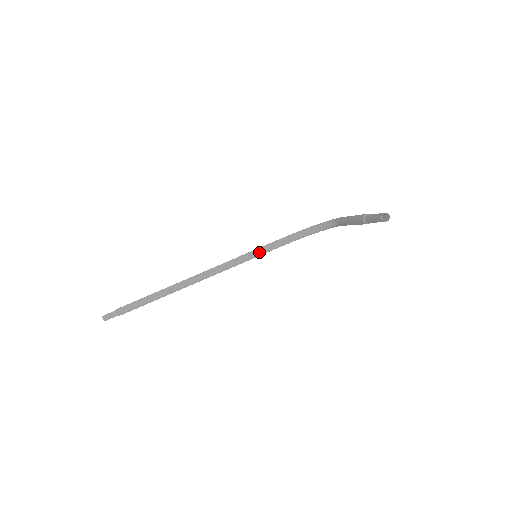
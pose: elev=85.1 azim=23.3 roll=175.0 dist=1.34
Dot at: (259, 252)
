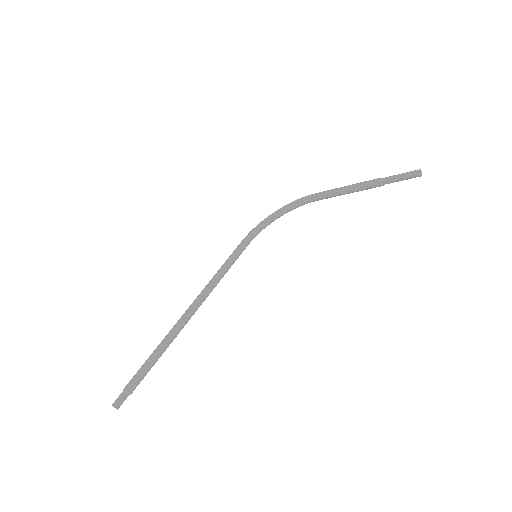
Dot at: (238, 254)
